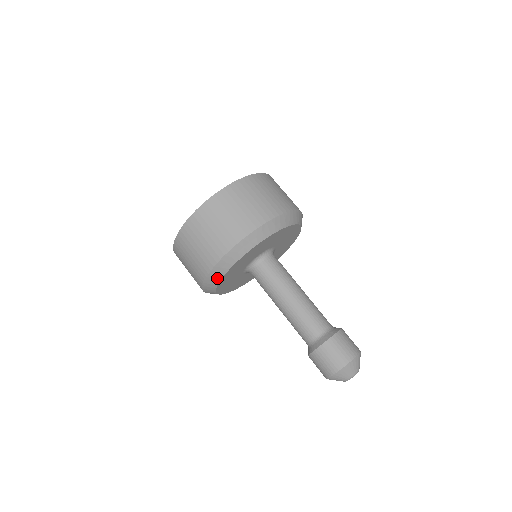
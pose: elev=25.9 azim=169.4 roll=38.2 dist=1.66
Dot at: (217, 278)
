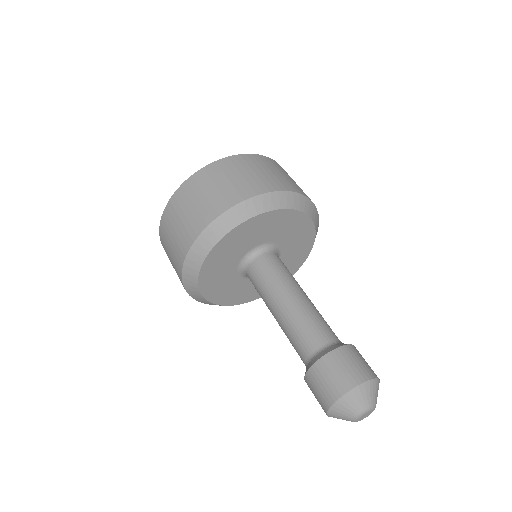
Dot at: (194, 270)
